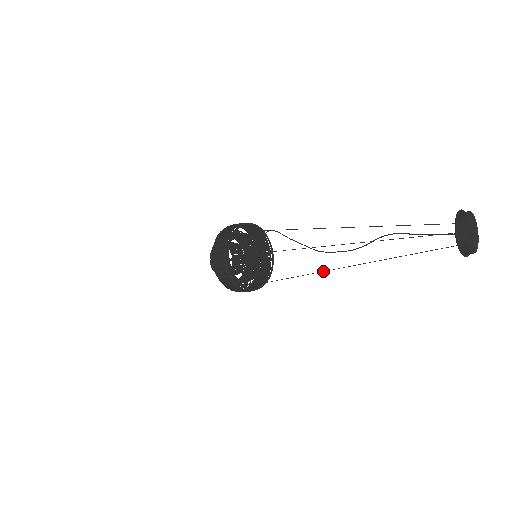
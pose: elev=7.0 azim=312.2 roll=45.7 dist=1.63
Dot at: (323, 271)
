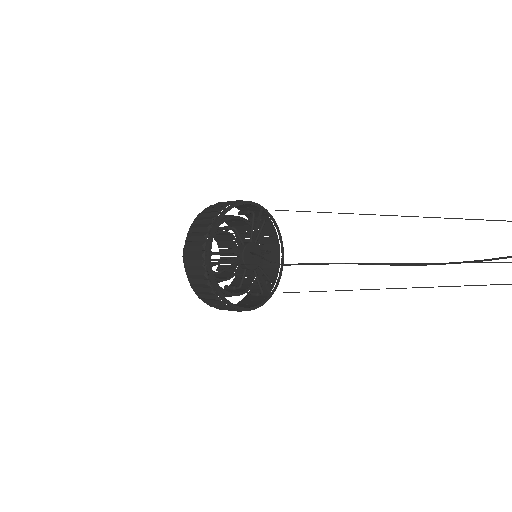
Dot at: occluded
